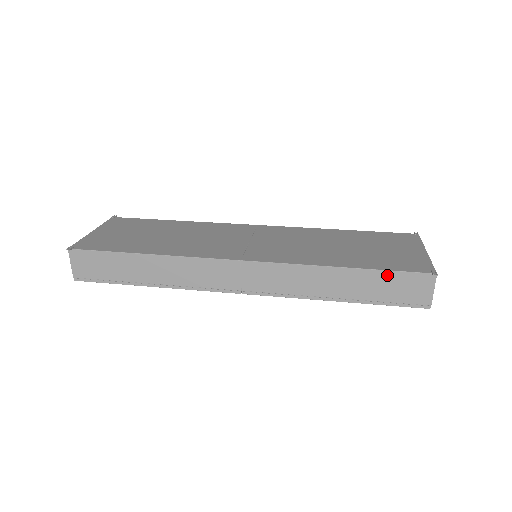
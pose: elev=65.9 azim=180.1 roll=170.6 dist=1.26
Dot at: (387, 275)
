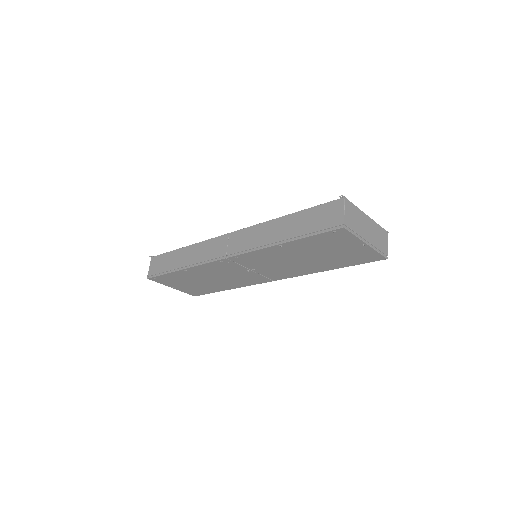
Dot at: (312, 211)
